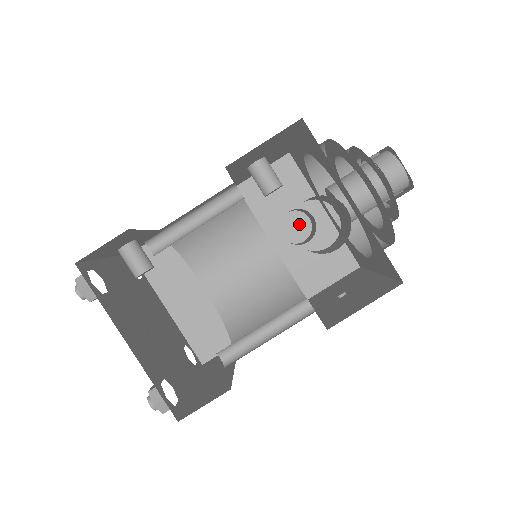
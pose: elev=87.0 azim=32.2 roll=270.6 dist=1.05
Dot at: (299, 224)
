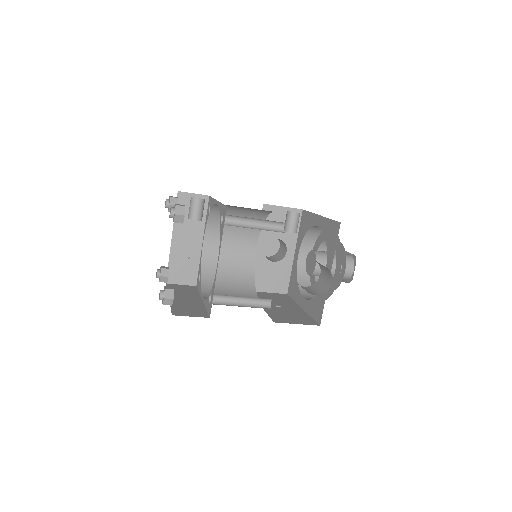
Dot at: (272, 246)
